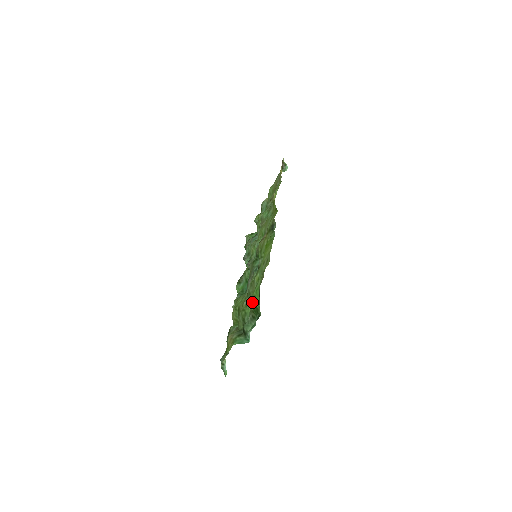
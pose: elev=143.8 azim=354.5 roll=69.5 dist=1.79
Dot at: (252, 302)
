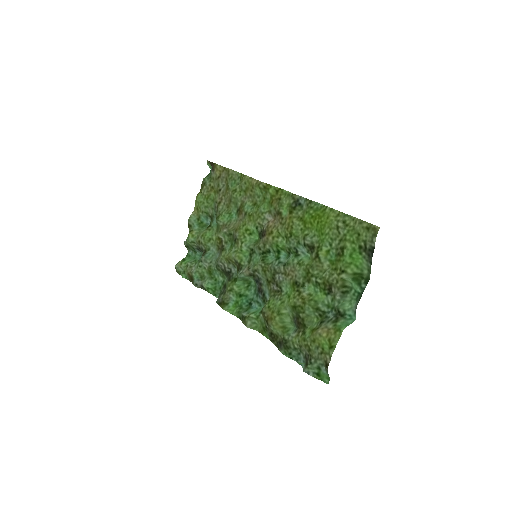
Dot at: (348, 271)
